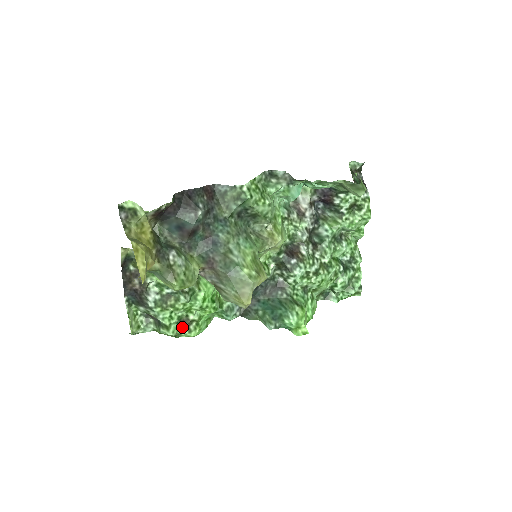
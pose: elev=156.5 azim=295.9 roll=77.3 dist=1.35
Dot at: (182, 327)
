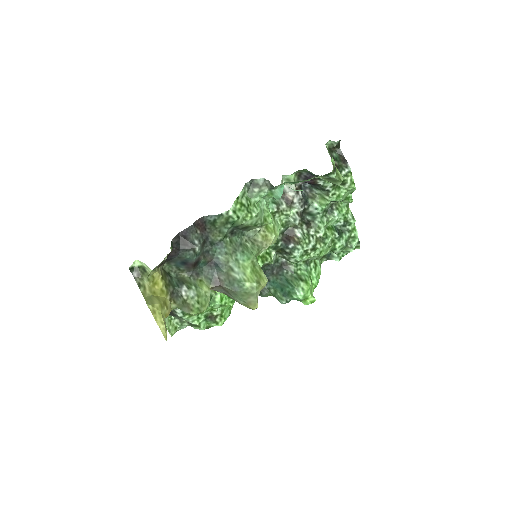
Dot at: (210, 321)
